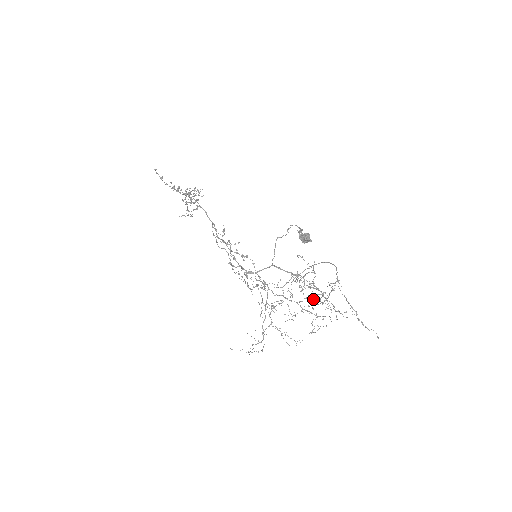
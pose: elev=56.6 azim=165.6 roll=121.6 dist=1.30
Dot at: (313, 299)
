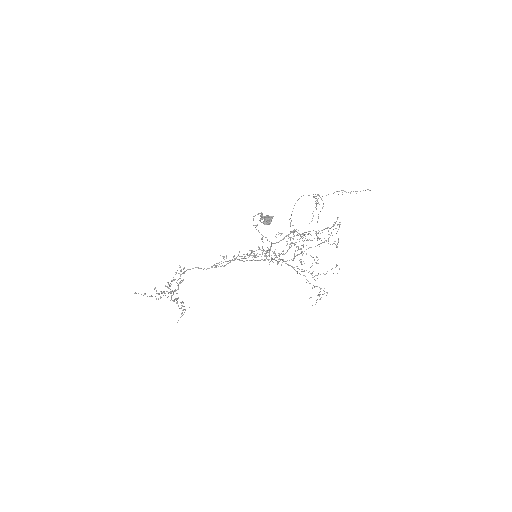
Dot at: (316, 209)
